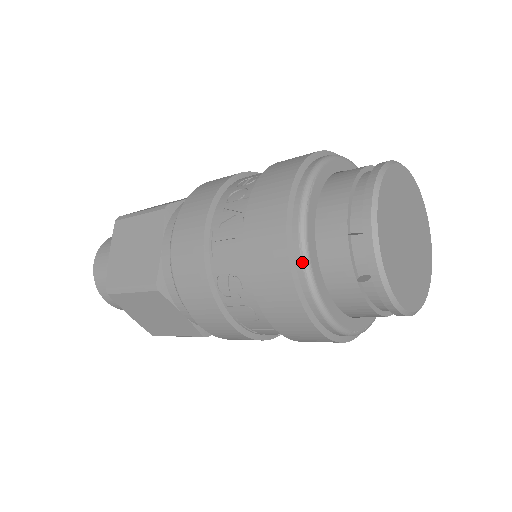
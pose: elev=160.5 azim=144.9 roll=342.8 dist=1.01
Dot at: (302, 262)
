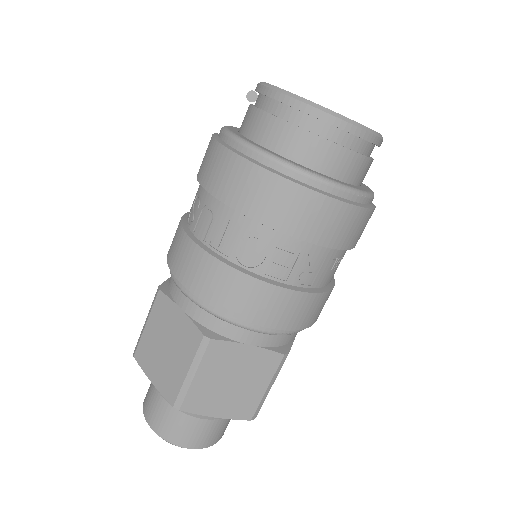
Dot at: (221, 130)
